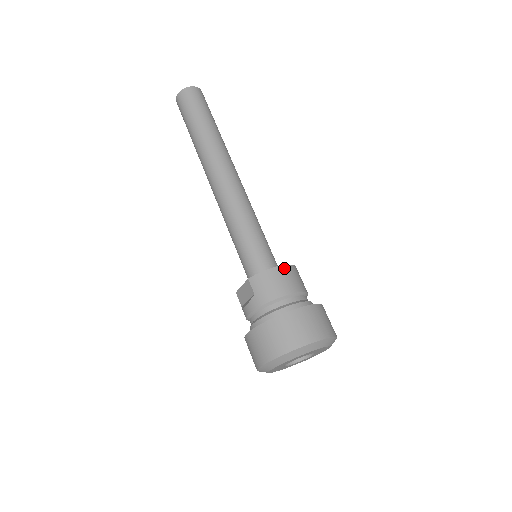
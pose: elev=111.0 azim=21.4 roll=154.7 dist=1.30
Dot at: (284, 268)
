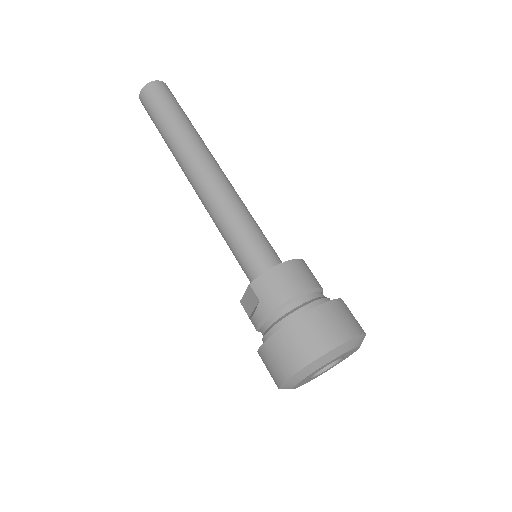
Dot at: (289, 264)
